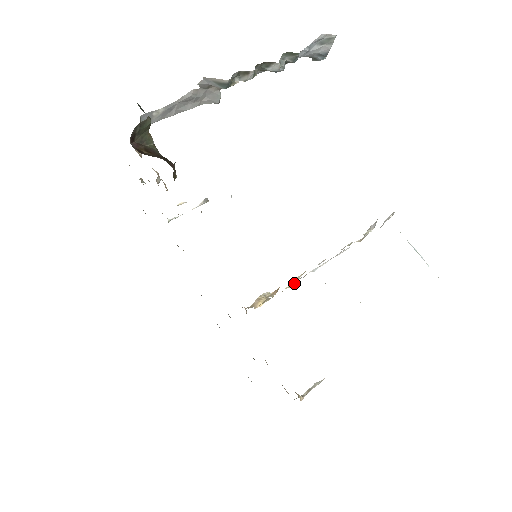
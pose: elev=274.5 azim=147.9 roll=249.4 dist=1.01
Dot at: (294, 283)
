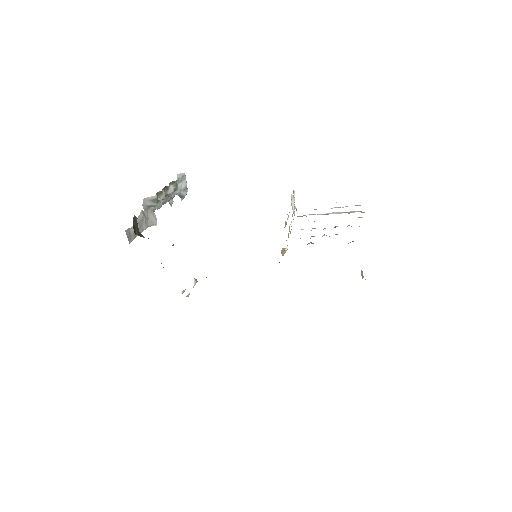
Dot at: (289, 229)
